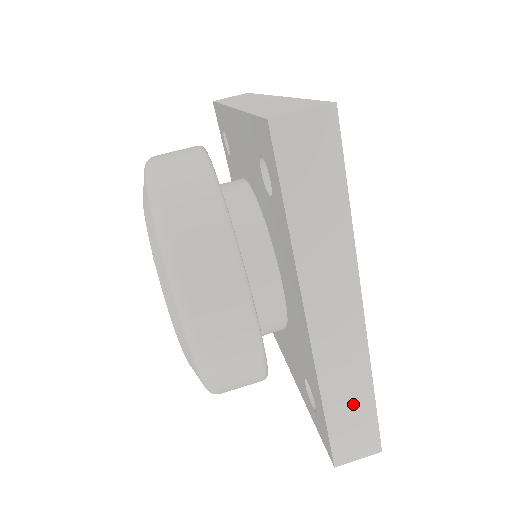
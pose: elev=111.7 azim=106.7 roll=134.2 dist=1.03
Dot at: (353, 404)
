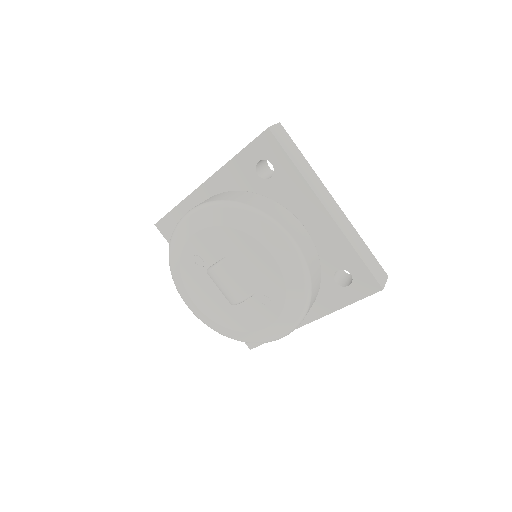
Dot at: (364, 250)
